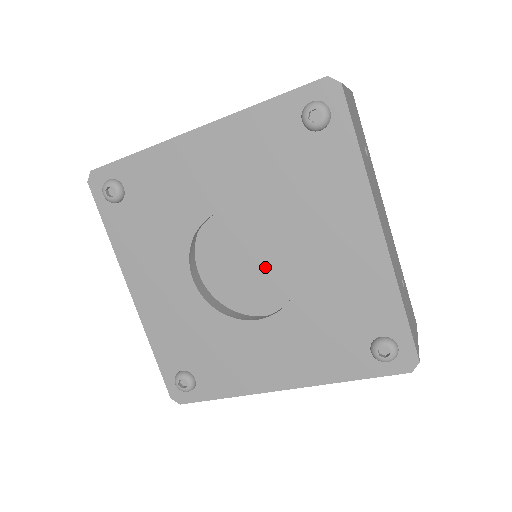
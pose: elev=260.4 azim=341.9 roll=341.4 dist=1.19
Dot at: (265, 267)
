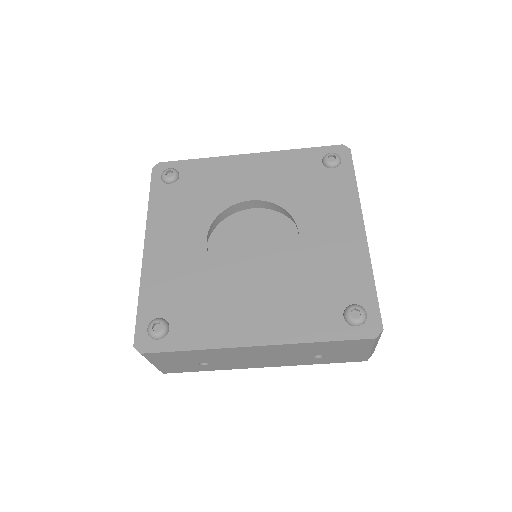
Dot at: (264, 257)
